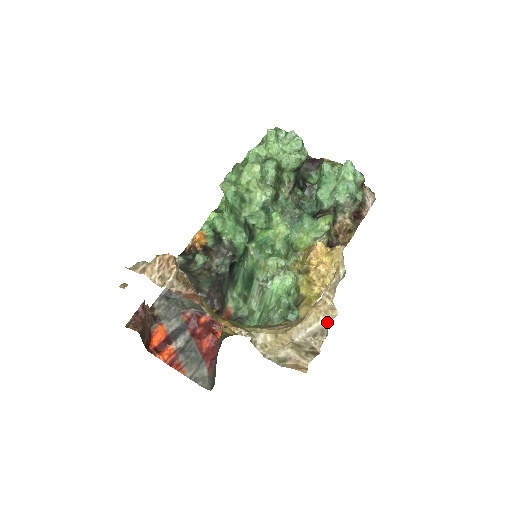
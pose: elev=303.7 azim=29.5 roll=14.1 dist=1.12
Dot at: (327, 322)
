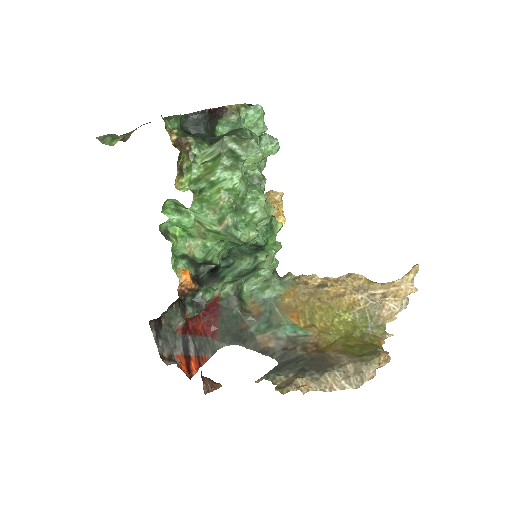
Dot at: occluded
